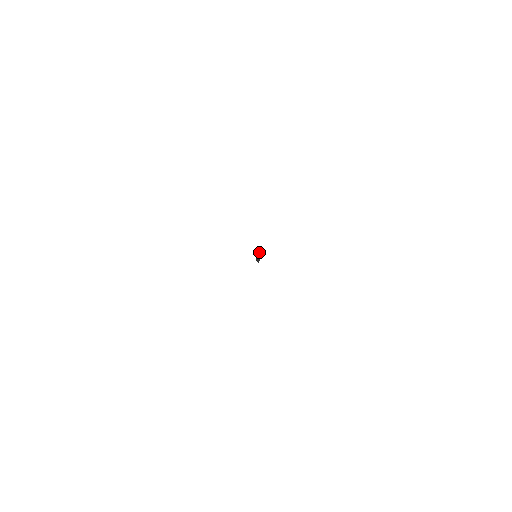
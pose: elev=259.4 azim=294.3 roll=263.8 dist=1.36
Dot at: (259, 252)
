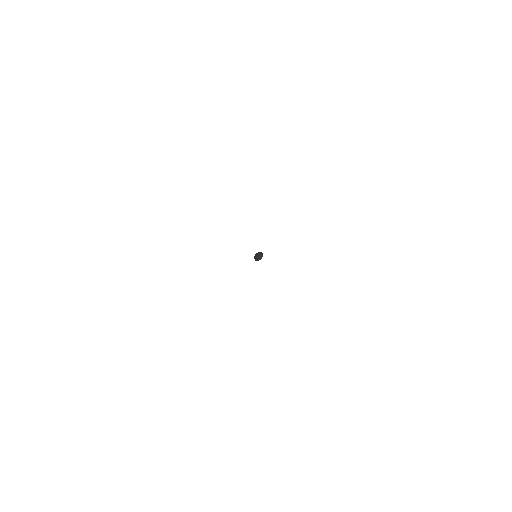
Dot at: (260, 253)
